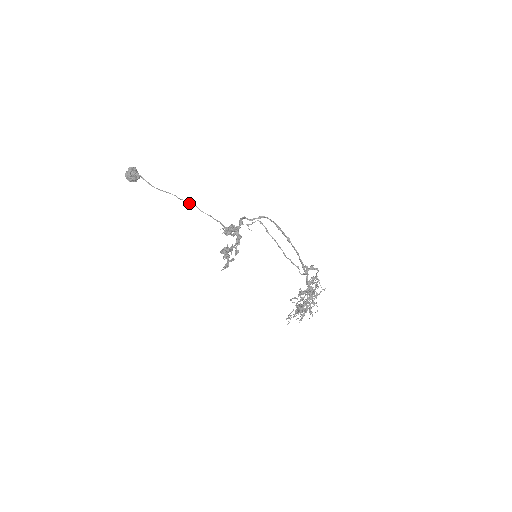
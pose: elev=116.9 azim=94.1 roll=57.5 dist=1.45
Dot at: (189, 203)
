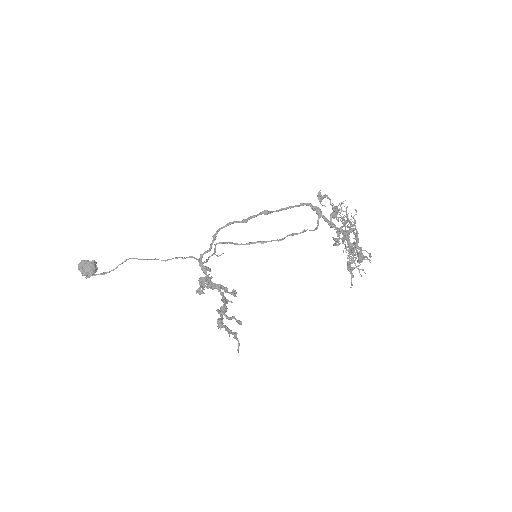
Dot at: occluded
